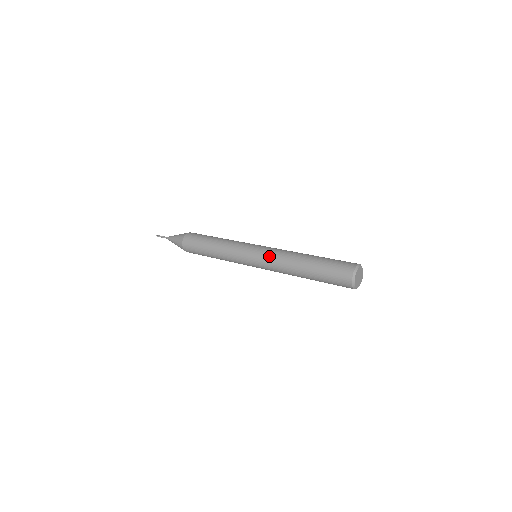
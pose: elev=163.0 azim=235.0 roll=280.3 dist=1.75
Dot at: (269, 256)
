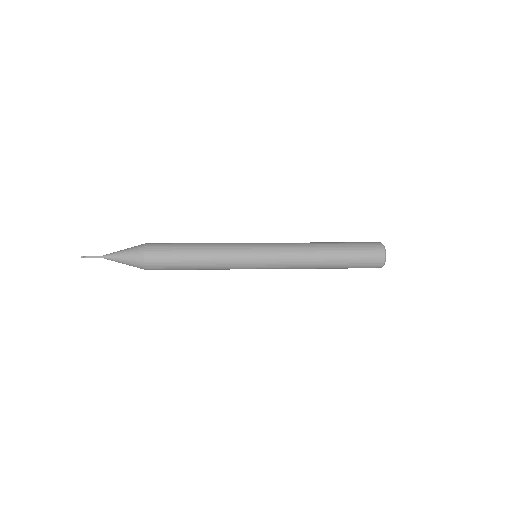
Dot at: (284, 254)
